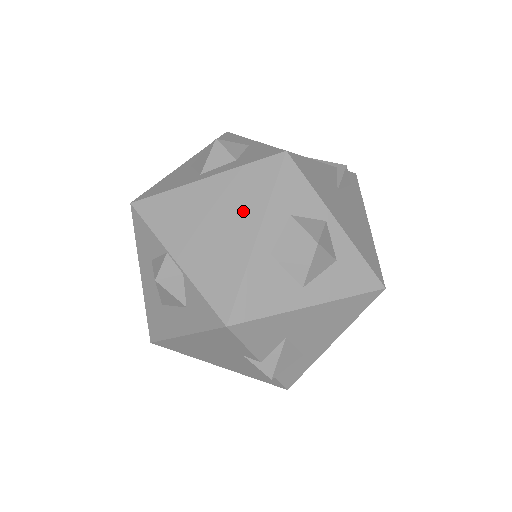
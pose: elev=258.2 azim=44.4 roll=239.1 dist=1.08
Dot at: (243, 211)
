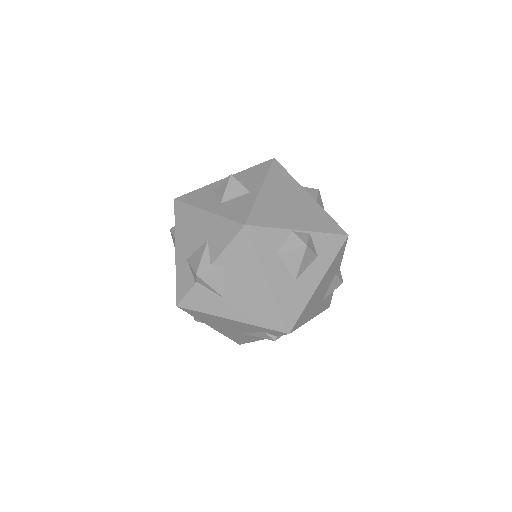
Dot at: (293, 190)
